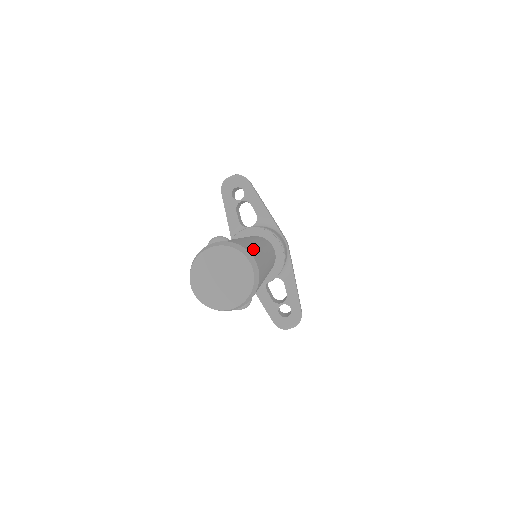
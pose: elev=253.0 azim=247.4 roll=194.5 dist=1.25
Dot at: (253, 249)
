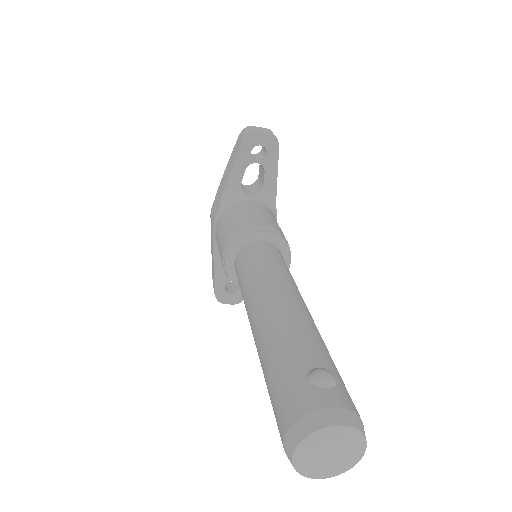
Dot at: occluded
